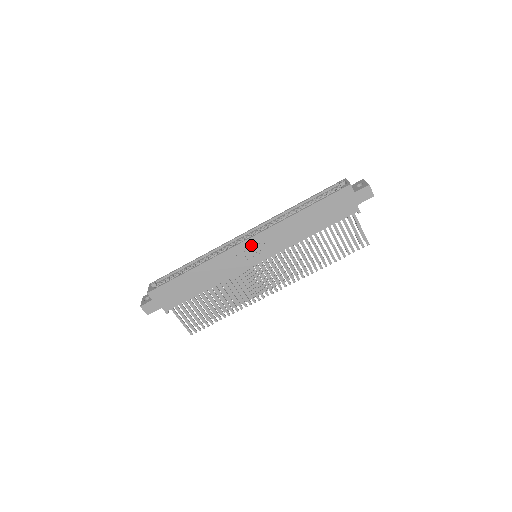
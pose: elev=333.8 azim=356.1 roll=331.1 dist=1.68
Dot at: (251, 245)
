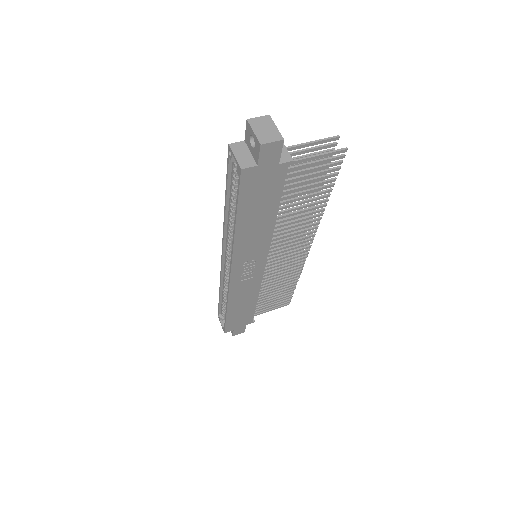
Dot at: (240, 270)
